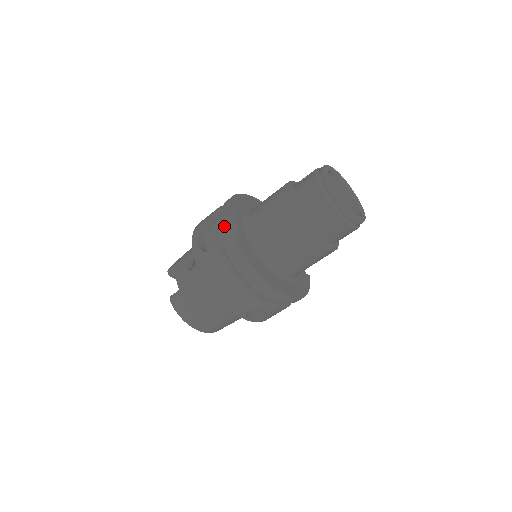
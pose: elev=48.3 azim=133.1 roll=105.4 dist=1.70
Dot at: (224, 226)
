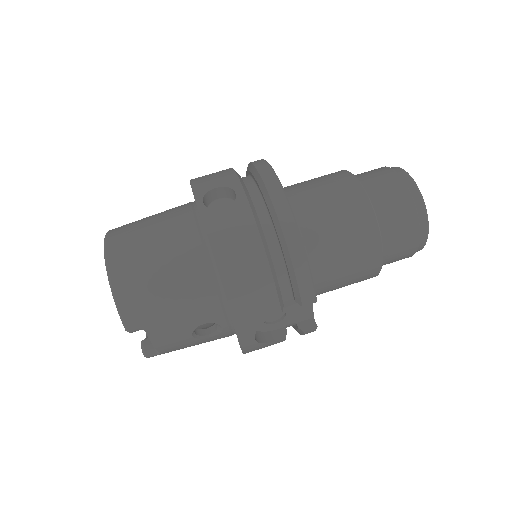
Dot at: occluded
